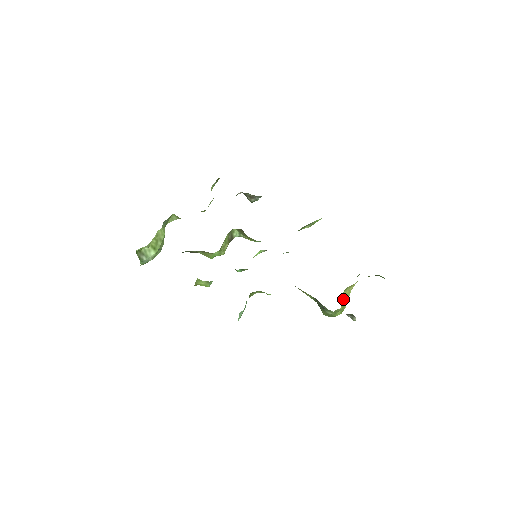
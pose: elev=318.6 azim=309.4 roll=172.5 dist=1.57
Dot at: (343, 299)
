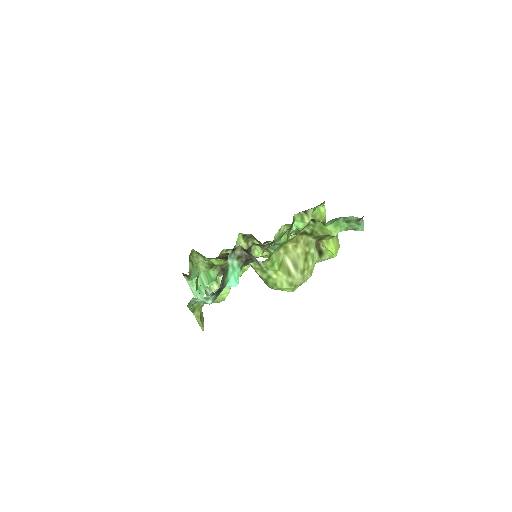
Dot at: (289, 265)
